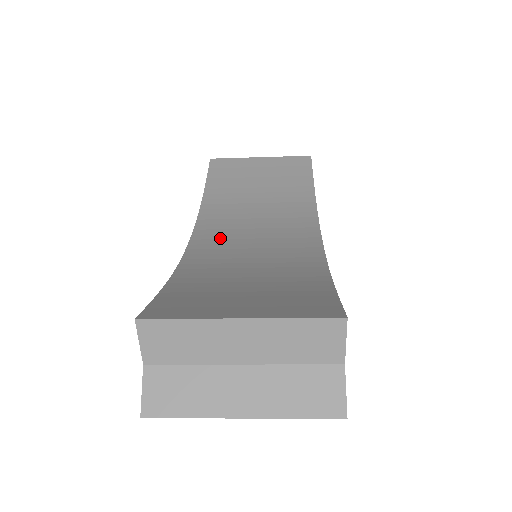
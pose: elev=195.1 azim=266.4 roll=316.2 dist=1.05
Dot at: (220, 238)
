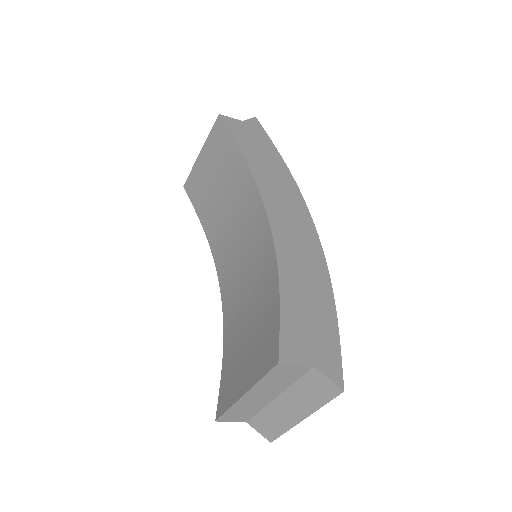
Dot at: (229, 270)
